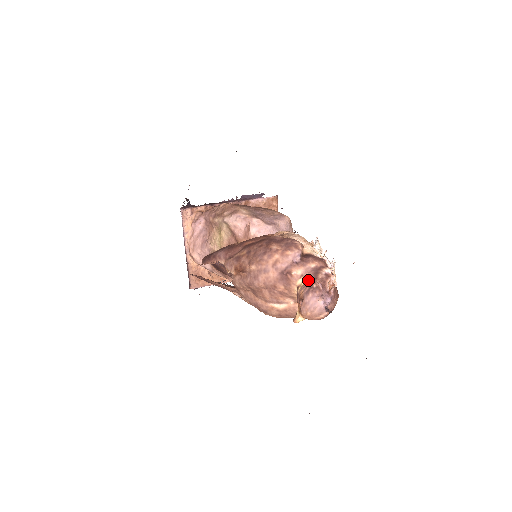
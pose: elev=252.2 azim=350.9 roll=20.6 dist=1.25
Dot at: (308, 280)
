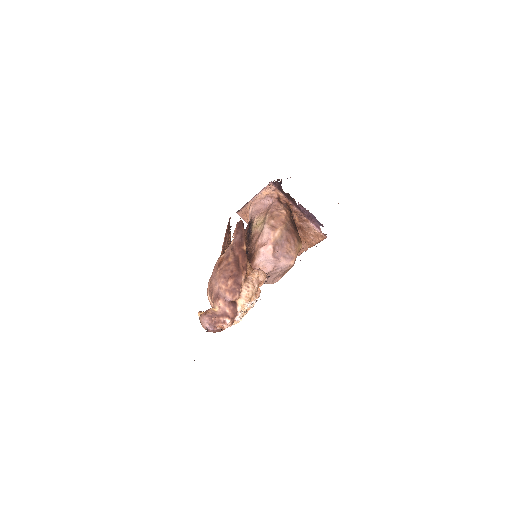
Dot at: (217, 312)
